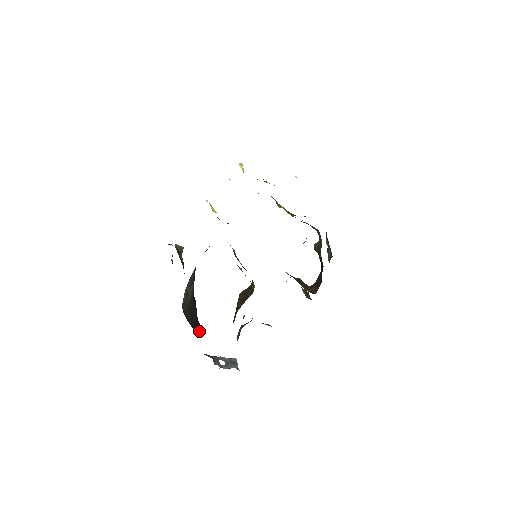
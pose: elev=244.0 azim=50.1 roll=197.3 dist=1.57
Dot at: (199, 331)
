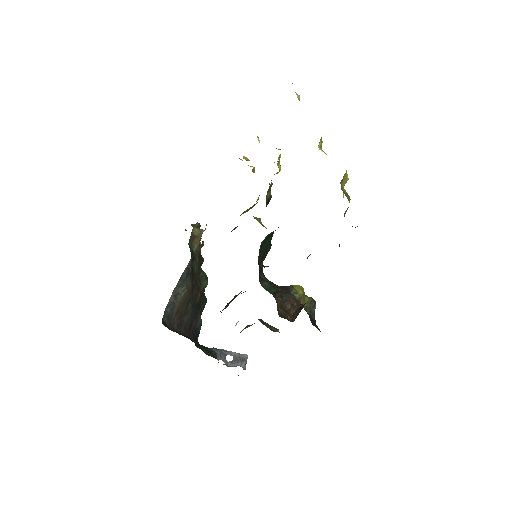
Dot at: (195, 329)
